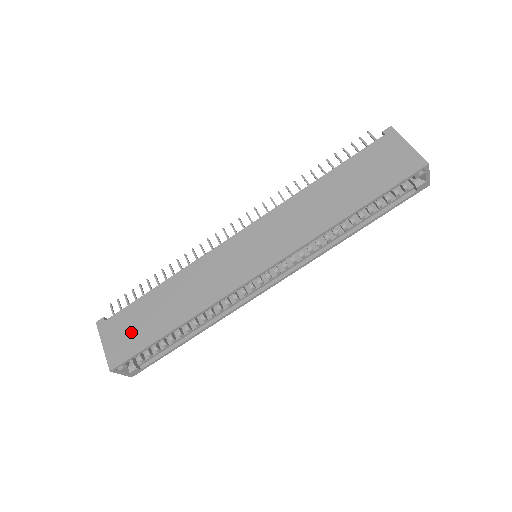
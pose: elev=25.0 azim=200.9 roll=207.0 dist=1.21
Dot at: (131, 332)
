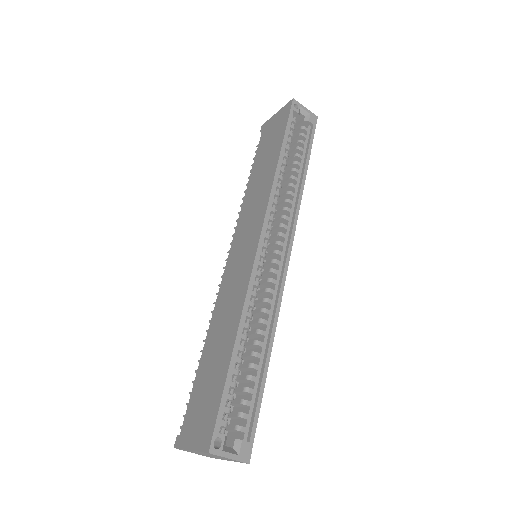
Dot at: (204, 404)
